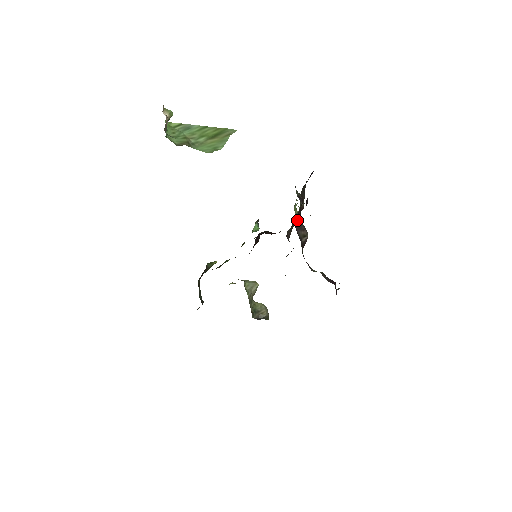
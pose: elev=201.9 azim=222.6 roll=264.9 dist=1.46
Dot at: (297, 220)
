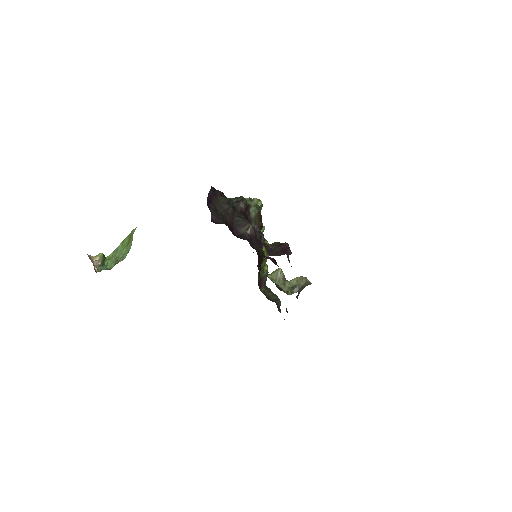
Dot at: (236, 223)
